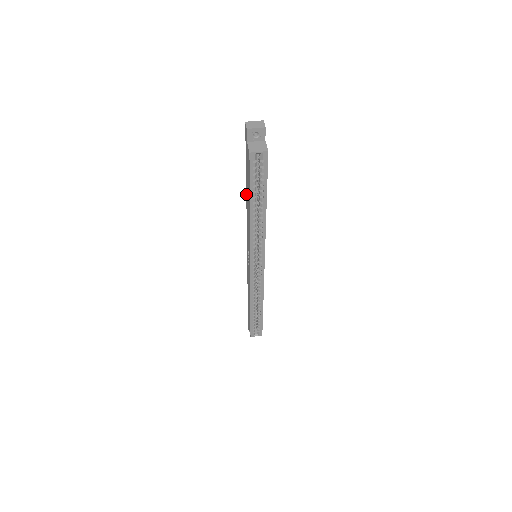
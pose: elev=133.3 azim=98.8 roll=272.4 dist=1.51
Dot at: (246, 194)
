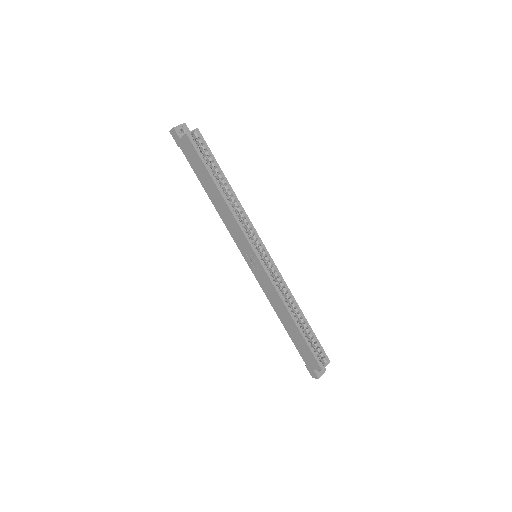
Dot at: (208, 195)
